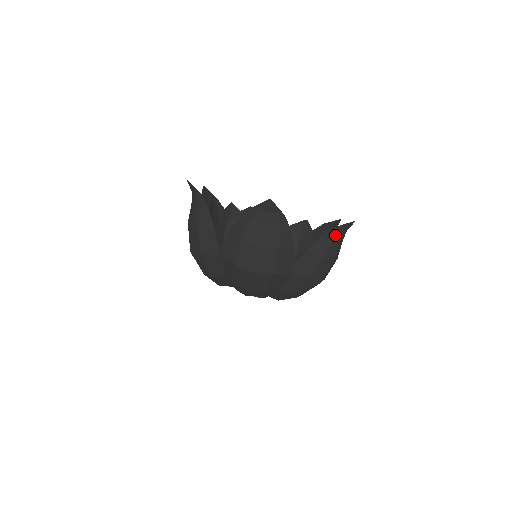
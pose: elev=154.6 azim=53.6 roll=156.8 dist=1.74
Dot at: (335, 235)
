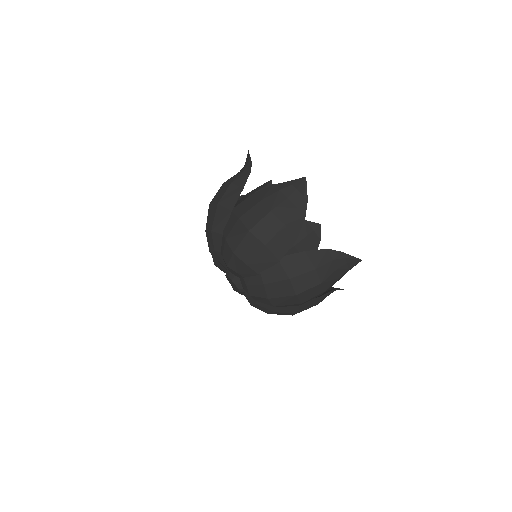
Dot at: (337, 259)
